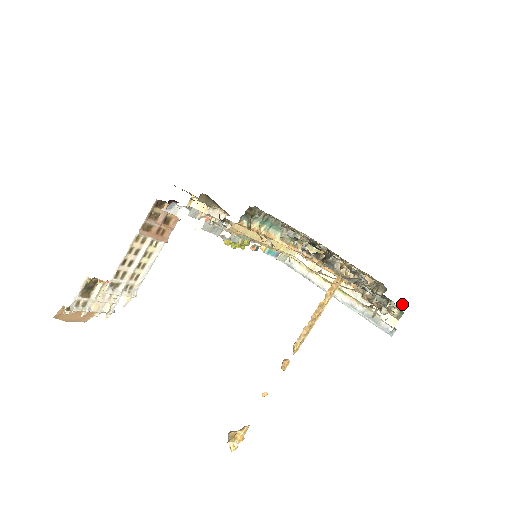
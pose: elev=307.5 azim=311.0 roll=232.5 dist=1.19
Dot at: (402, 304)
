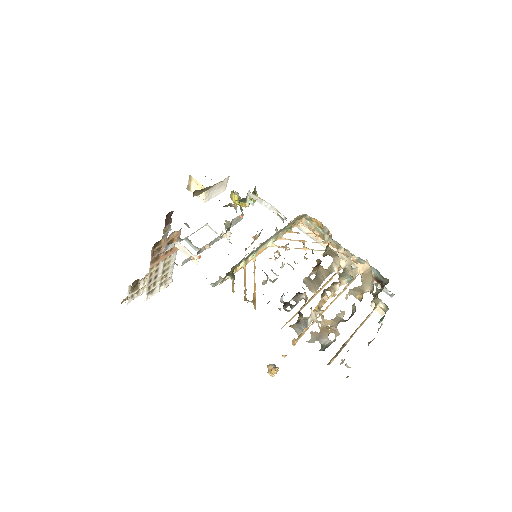
Dot at: (371, 341)
